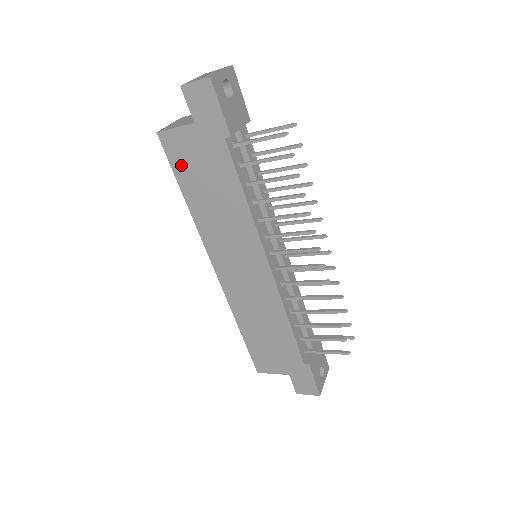
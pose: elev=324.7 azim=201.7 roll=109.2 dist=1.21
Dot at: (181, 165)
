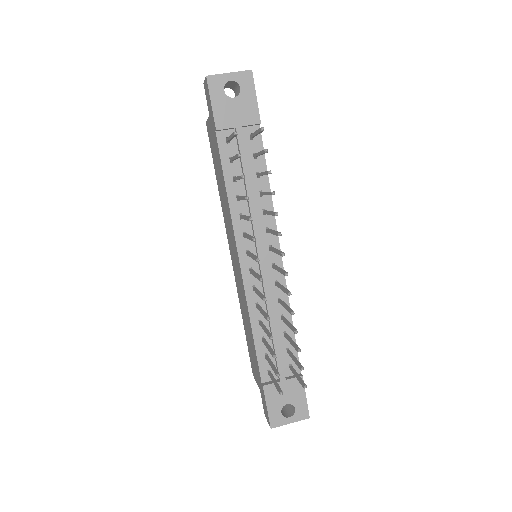
Dot at: (213, 152)
